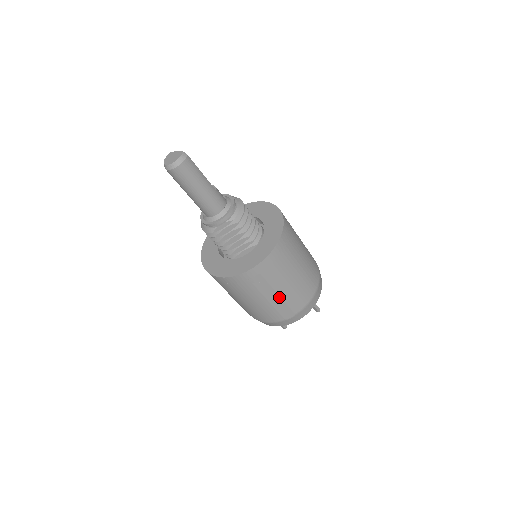
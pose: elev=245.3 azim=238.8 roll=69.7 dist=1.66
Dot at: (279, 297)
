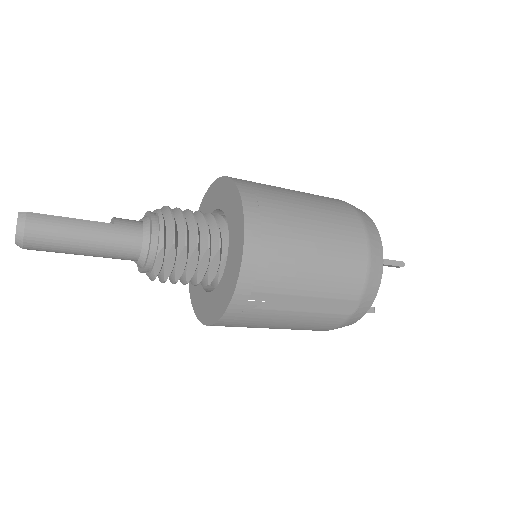
Dot at: (312, 298)
